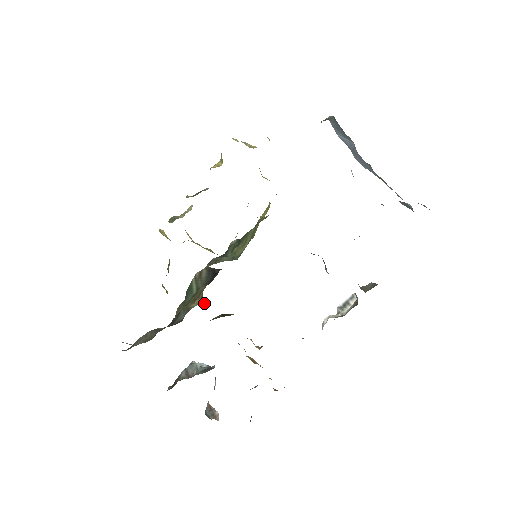
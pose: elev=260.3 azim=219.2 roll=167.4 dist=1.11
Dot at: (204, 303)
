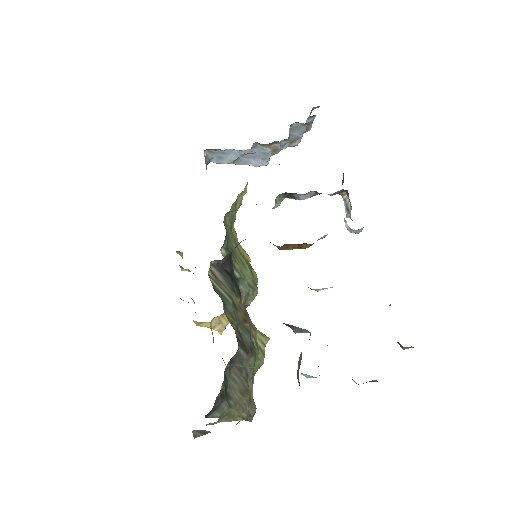
Dot at: (268, 338)
